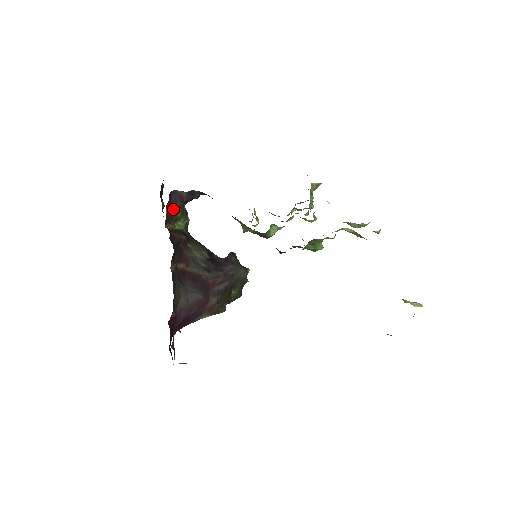
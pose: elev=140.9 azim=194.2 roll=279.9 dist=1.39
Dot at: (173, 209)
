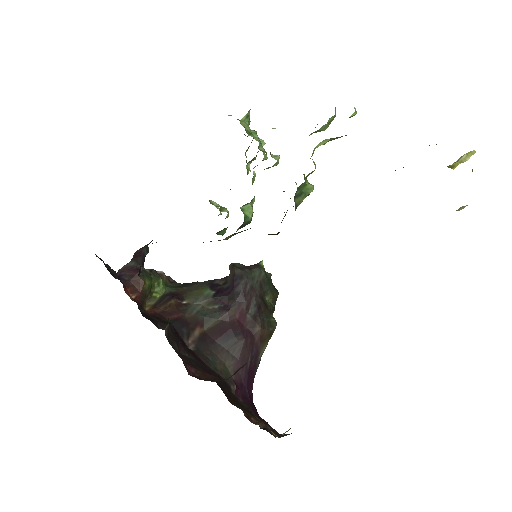
Dot at: (136, 286)
